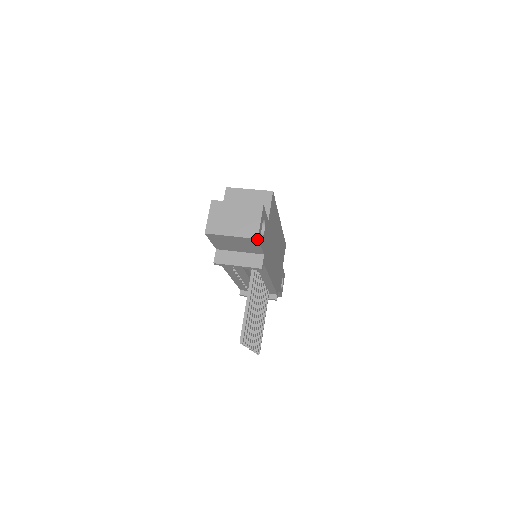
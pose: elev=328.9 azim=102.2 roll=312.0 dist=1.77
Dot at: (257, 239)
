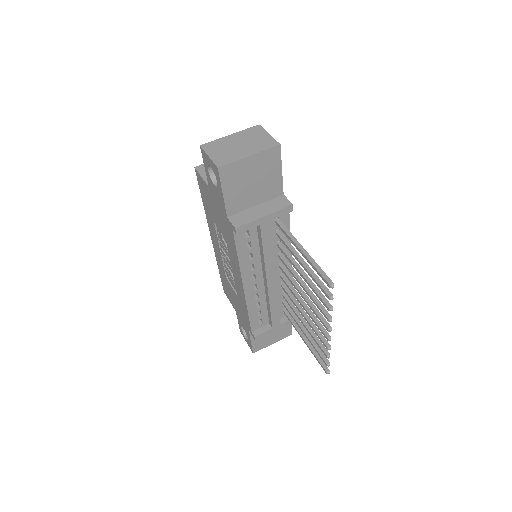
Dot at: (279, 146)
